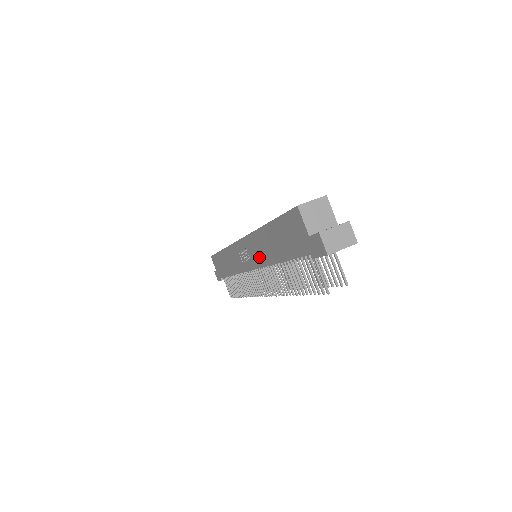
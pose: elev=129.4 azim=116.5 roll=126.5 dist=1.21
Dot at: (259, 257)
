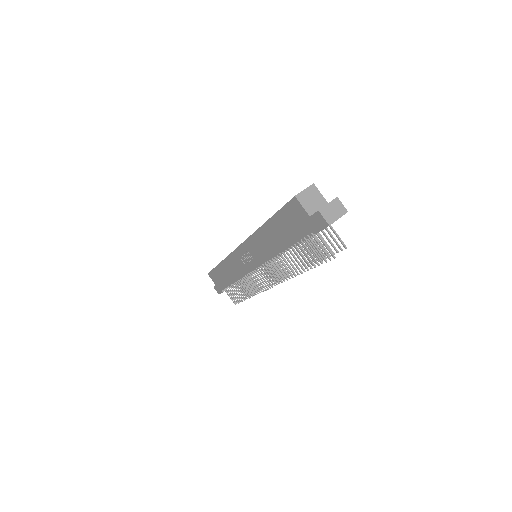
Dot at: (263, 253)
